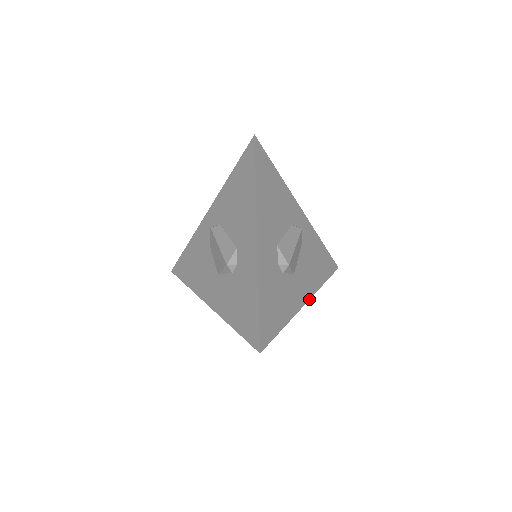
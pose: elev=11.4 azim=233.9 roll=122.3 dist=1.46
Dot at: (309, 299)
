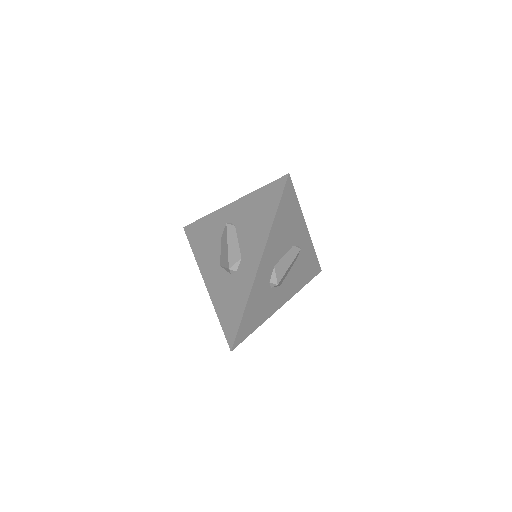
Dot at: (285, 302)
